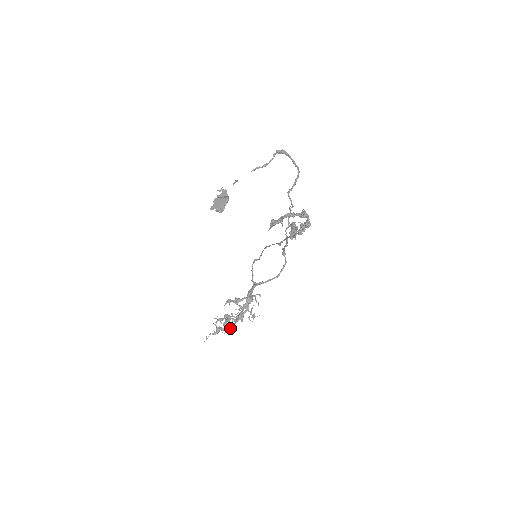
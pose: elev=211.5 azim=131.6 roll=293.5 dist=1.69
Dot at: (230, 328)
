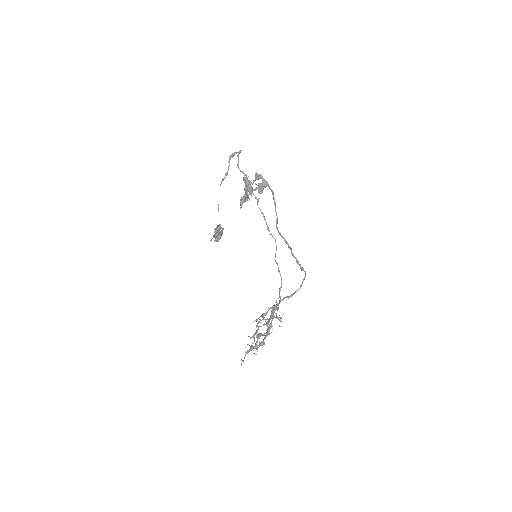
Dot at: (262, 341)
